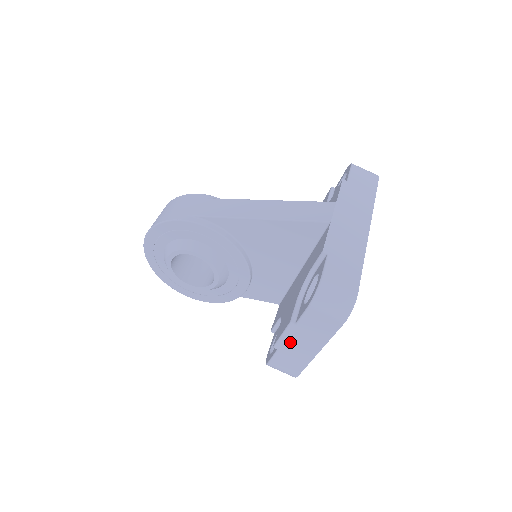
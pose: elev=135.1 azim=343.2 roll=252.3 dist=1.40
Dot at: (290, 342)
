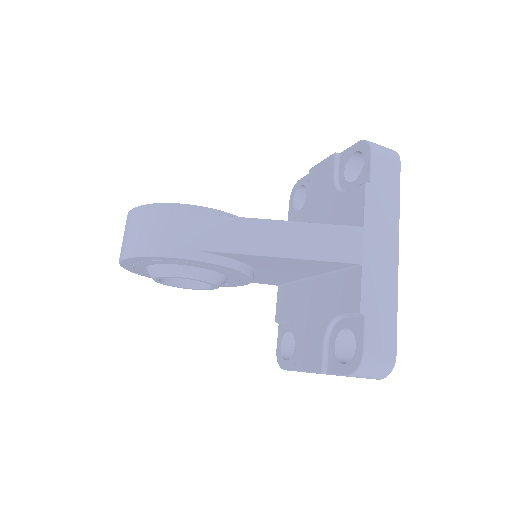
Dot at: occluded
